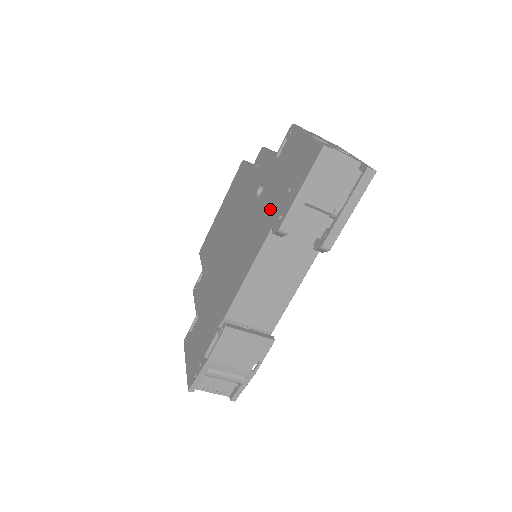
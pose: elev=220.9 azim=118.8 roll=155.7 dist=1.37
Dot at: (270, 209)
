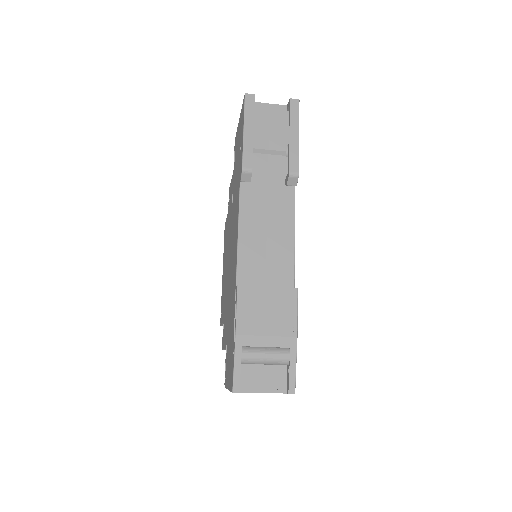
Dot at: (237, 181)
